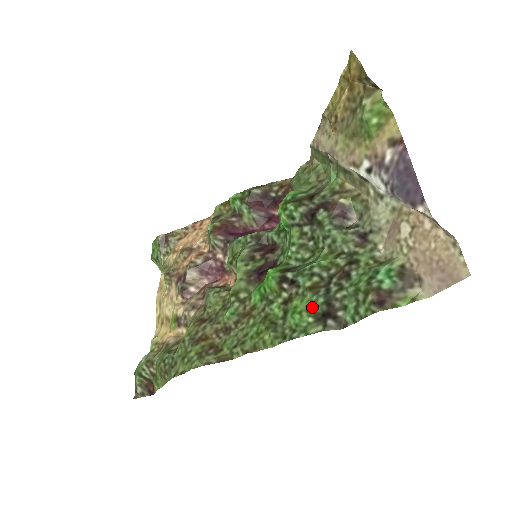
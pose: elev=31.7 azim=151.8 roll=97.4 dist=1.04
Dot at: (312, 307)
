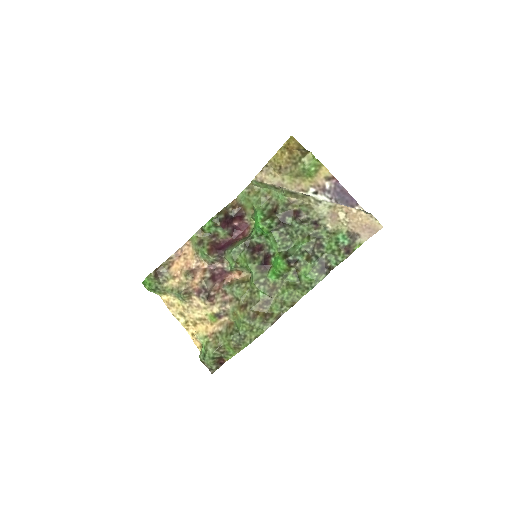
Dot at: (314, 268)
